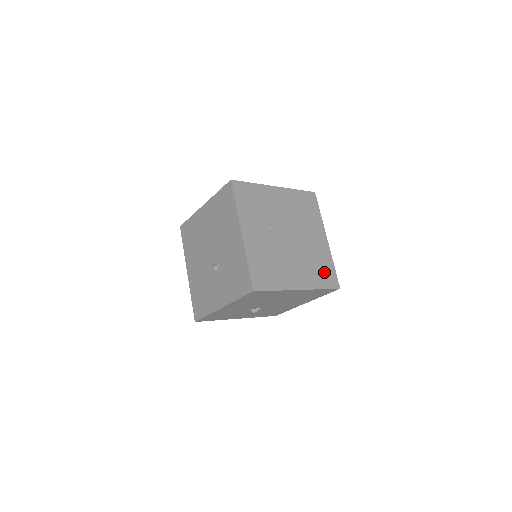
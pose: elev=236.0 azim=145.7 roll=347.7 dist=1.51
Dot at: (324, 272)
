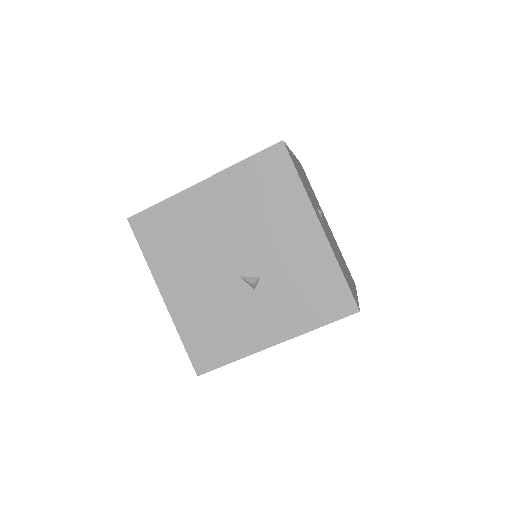
Dot at: occluded
